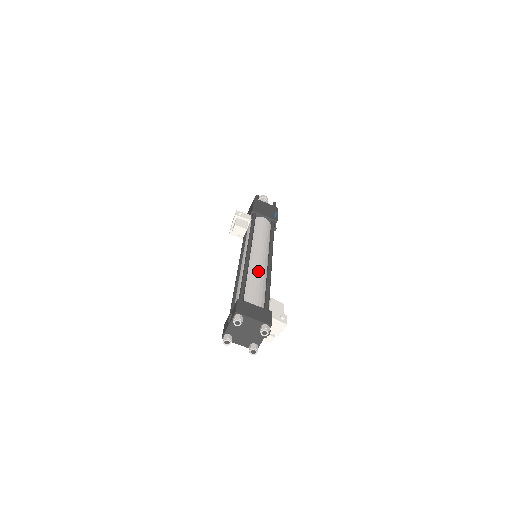
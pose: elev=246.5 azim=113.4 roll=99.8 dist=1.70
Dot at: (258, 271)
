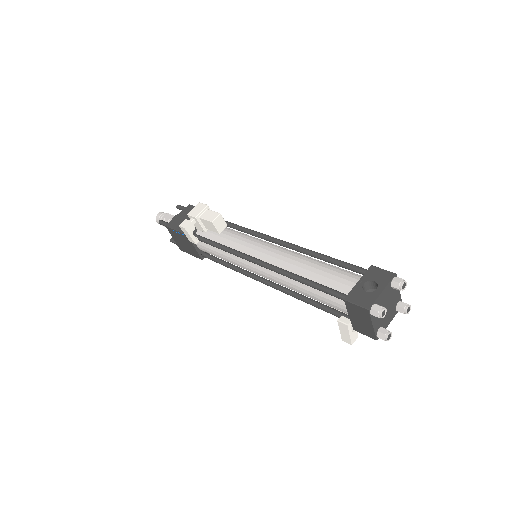
Dot at: occluded
